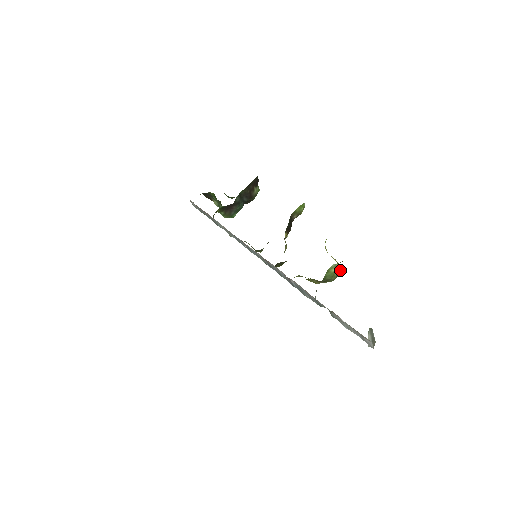
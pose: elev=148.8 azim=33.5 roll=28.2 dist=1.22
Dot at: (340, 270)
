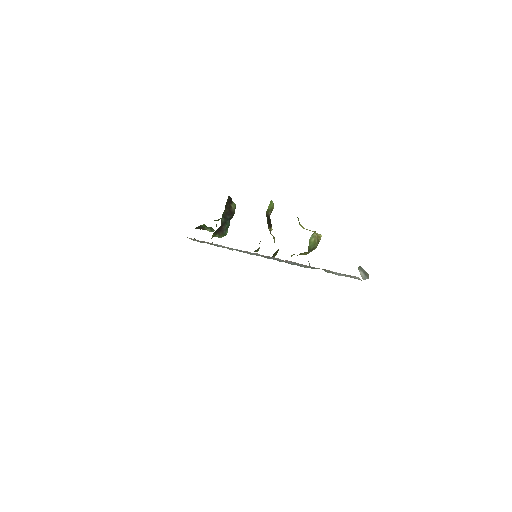
Dot at: (318, 237)
